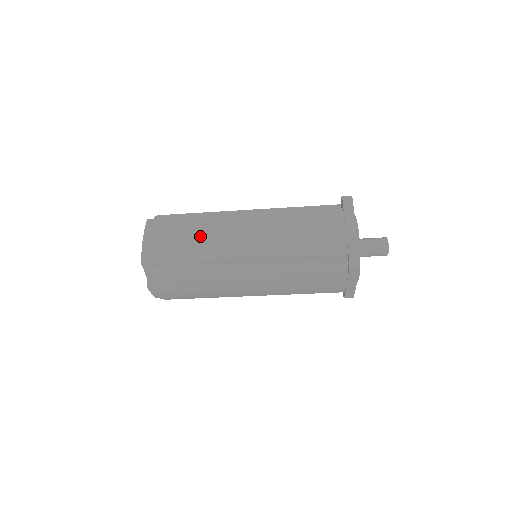
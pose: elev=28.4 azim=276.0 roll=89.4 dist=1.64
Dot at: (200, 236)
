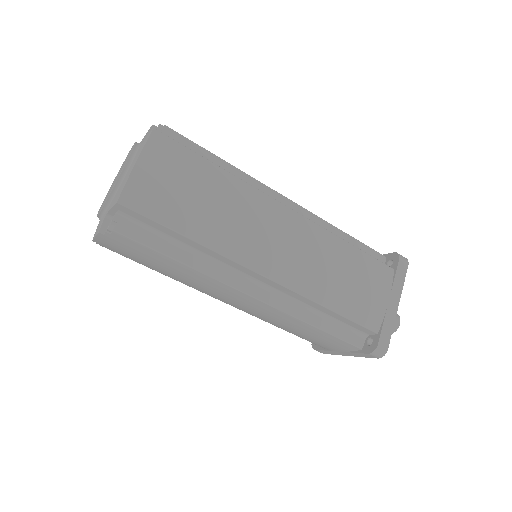
Dot at: (224, 209)
